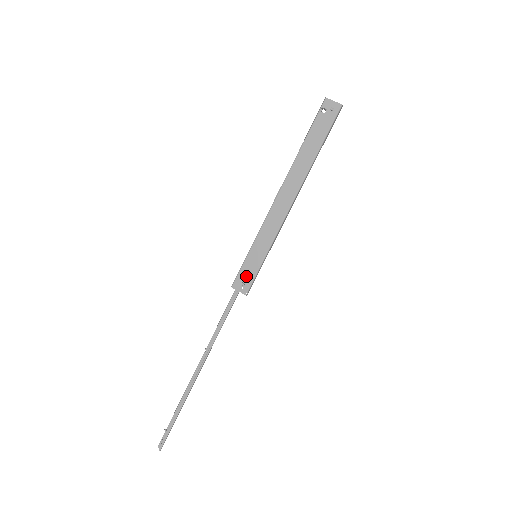
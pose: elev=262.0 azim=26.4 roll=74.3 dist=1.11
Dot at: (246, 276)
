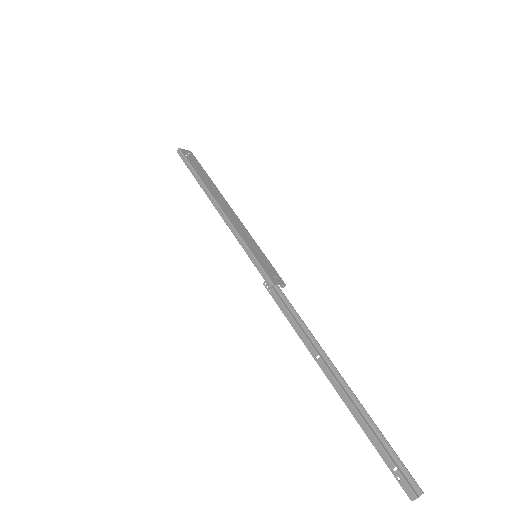
Dot at: (270, 271)
